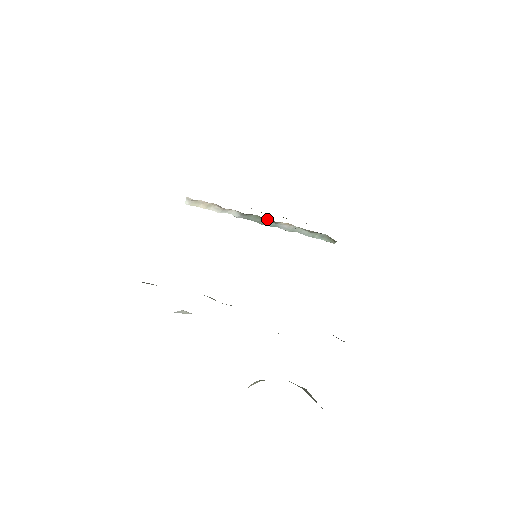
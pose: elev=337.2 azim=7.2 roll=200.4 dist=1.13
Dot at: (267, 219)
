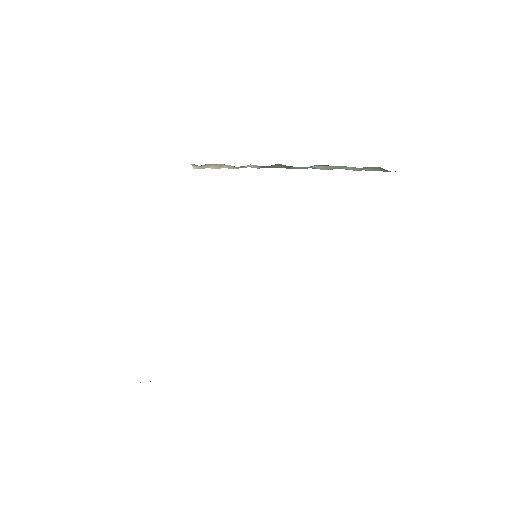
Dot at: occluded
